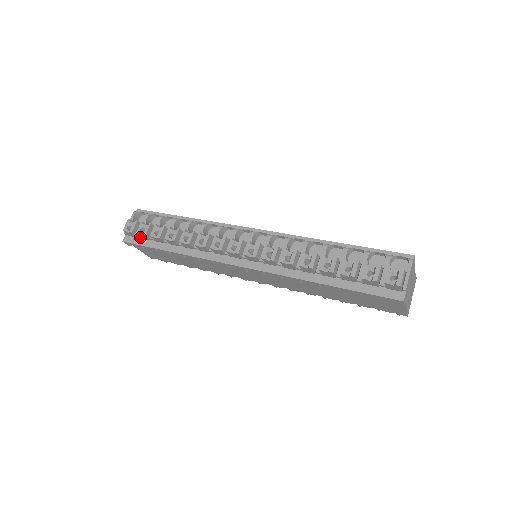
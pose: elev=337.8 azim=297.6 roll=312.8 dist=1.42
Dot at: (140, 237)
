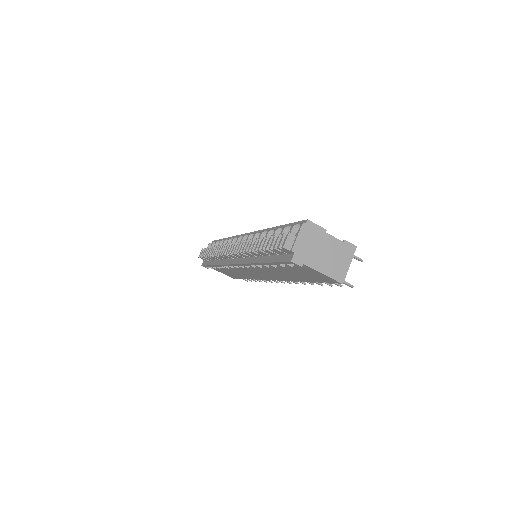
Dot at: (207, 260)
